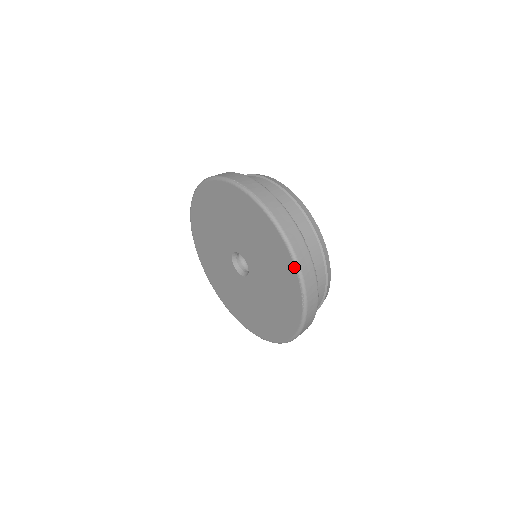
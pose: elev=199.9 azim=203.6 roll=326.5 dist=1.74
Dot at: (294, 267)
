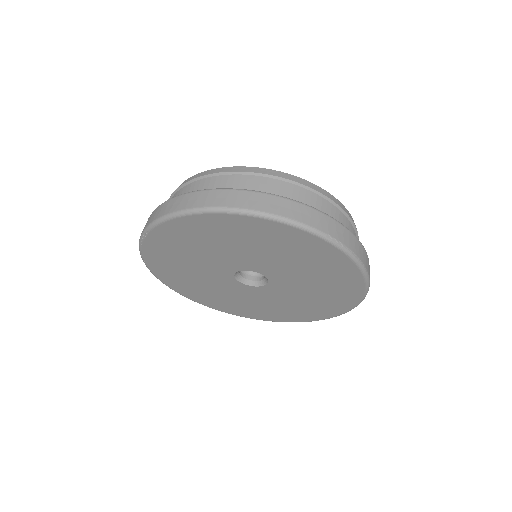
Dot at: (358, 303)
